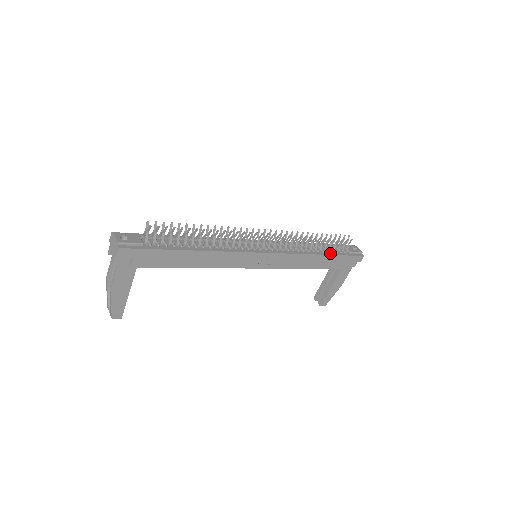
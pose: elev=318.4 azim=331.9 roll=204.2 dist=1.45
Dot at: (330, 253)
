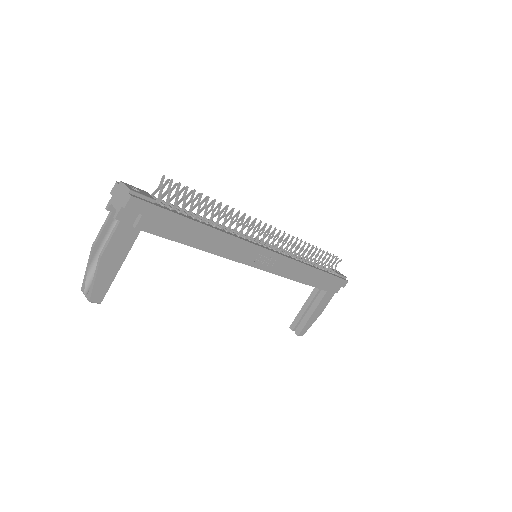
Dot at: (322, 270)
